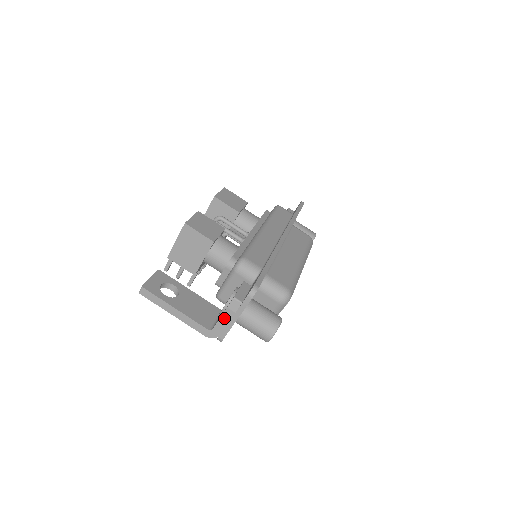
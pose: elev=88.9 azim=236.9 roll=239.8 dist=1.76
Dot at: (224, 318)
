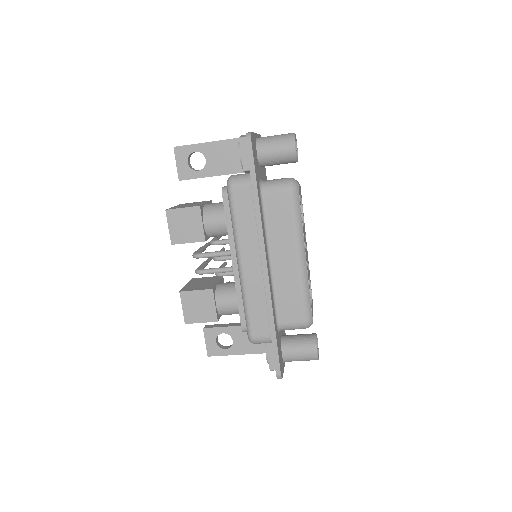
Dot at: occluded
